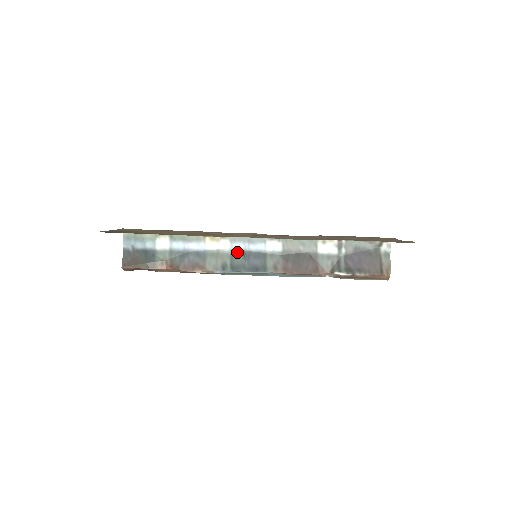
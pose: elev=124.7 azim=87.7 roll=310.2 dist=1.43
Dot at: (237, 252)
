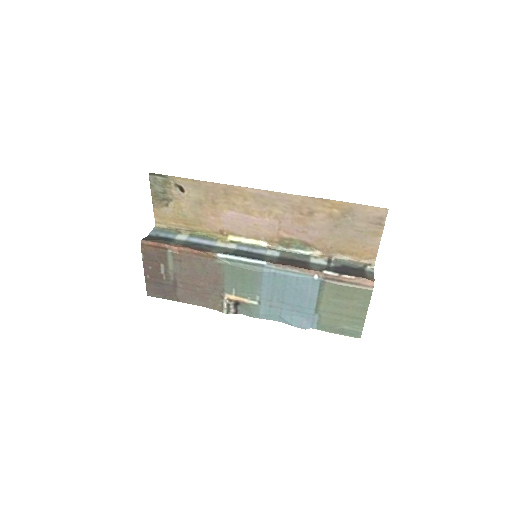
Dot at: (241, 250)
